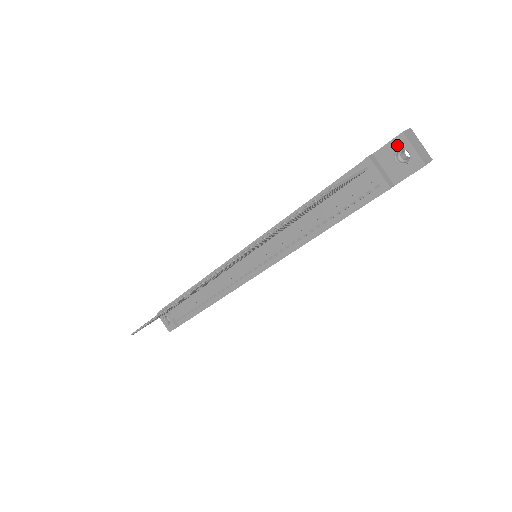
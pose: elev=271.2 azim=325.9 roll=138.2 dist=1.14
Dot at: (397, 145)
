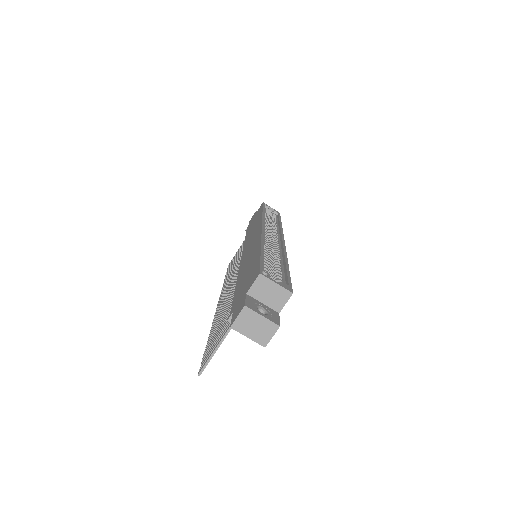
Dot at: occluded
